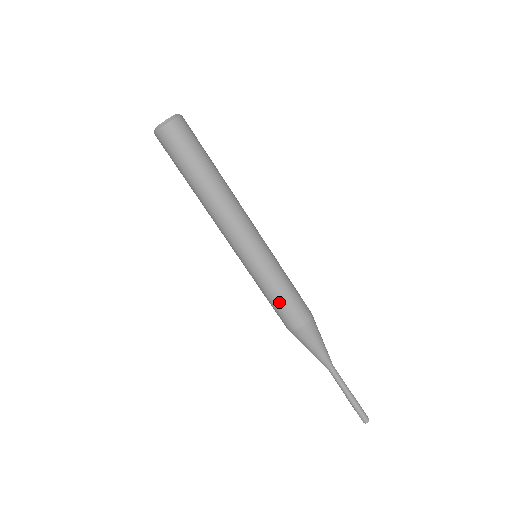
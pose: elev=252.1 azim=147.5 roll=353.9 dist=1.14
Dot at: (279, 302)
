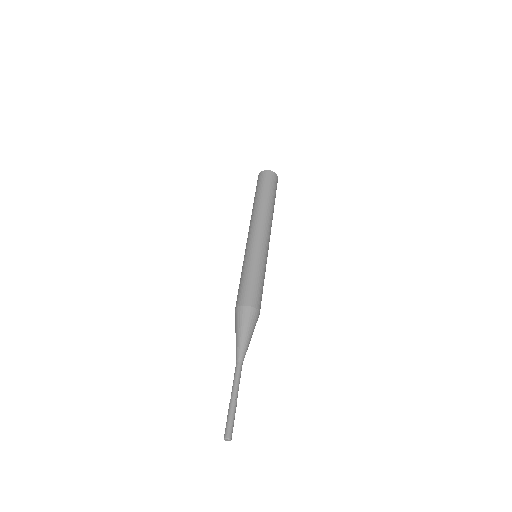
Dot at: (256, 282)
